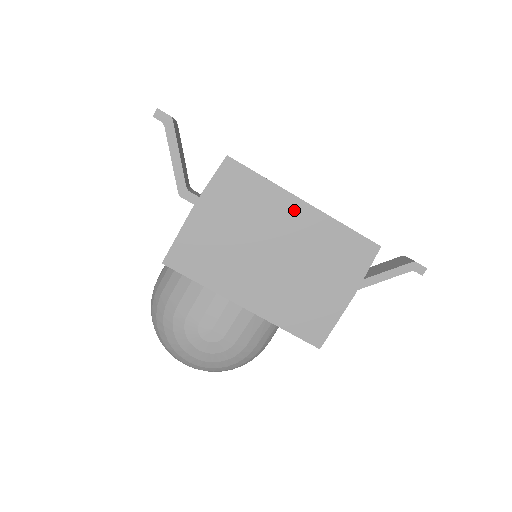
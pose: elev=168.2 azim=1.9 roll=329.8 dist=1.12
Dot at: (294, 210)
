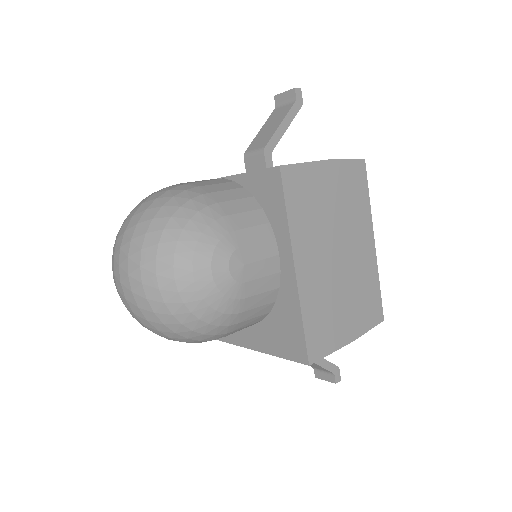
Dot at: (367, 239)
